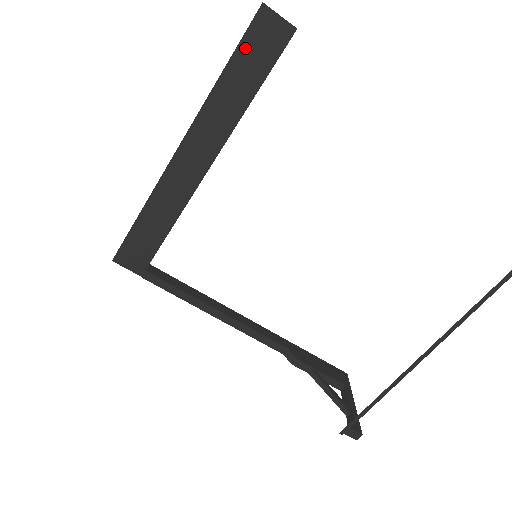
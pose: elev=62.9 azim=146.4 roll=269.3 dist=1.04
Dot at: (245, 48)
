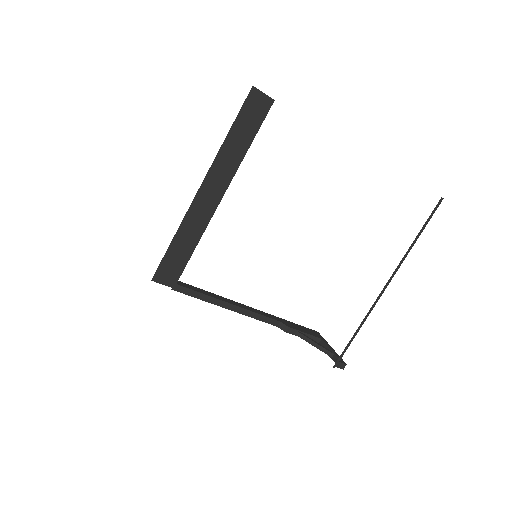
Dot at: (243, 115)
